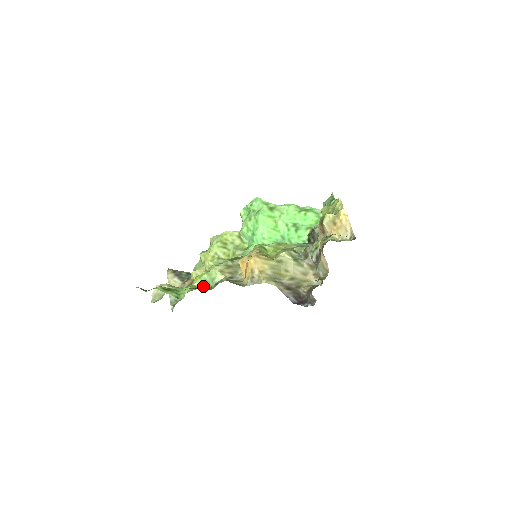
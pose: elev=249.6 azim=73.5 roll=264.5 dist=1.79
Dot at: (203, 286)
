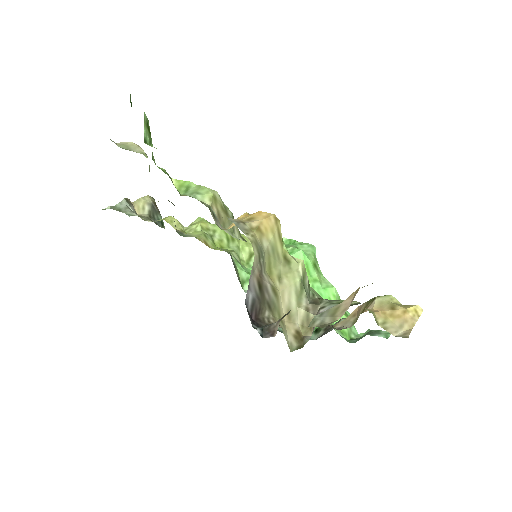
Dot at: (177, 188)
